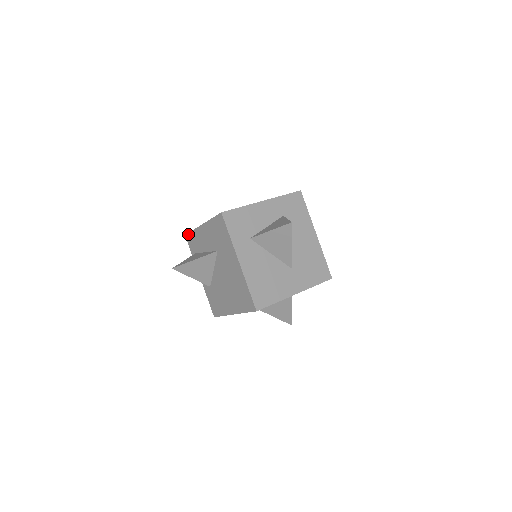
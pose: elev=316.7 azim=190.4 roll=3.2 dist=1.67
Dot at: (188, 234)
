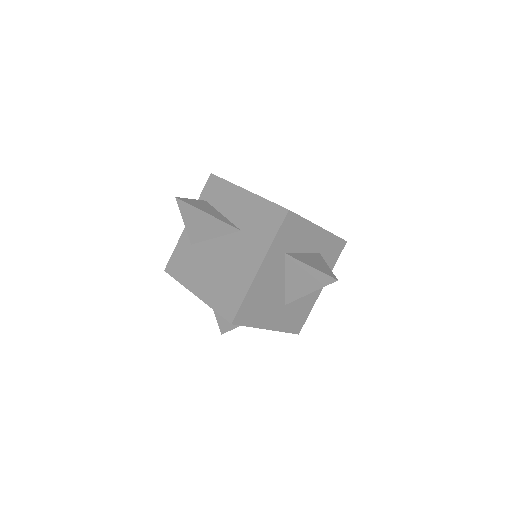
Dot at: (217, 177)
